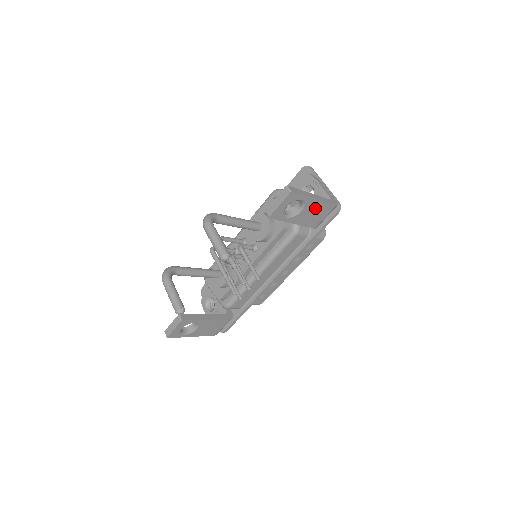
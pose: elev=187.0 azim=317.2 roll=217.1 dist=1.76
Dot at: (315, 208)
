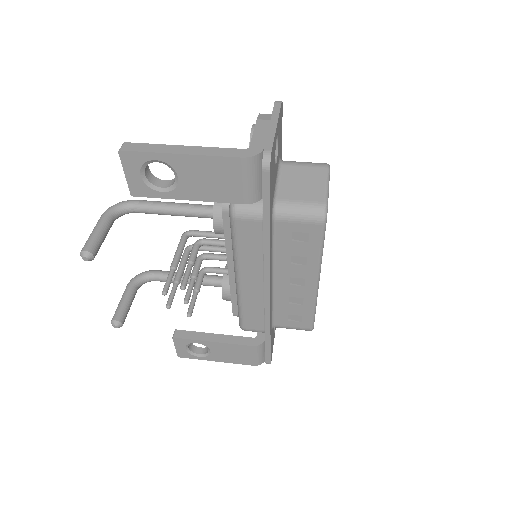
Dot at: (201, 169)
